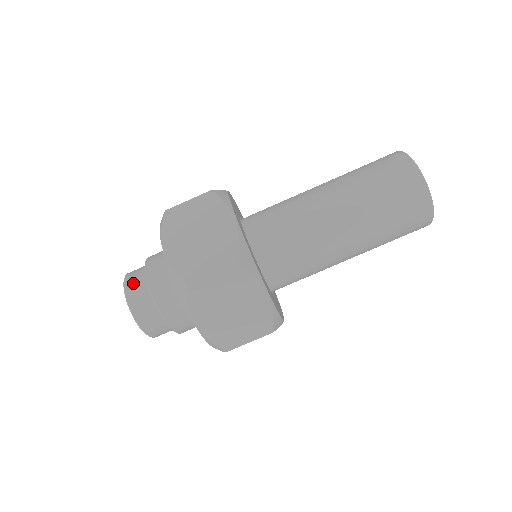
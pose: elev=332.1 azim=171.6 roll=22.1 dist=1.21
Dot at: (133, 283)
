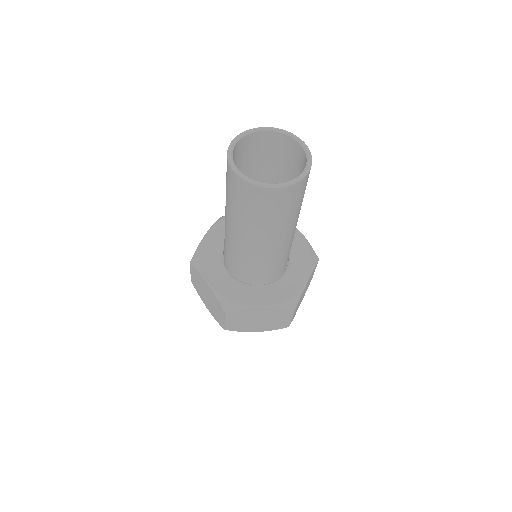
Dot at: occluded
